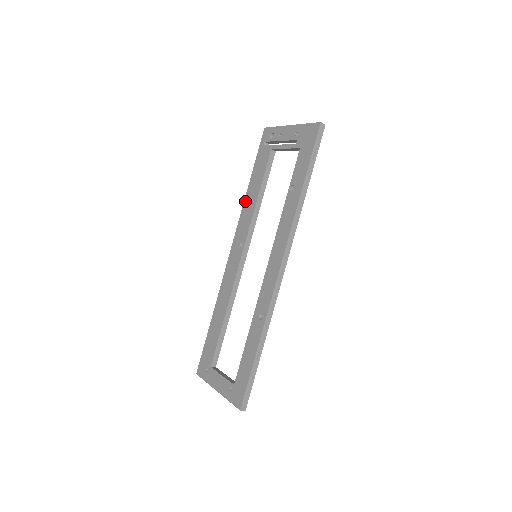
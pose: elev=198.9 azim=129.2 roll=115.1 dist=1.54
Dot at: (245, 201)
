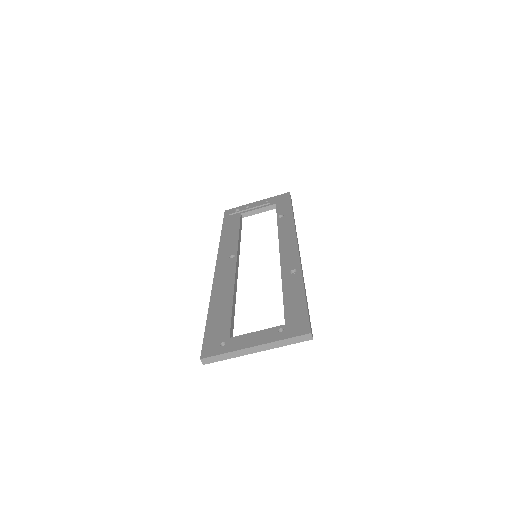
Dot at: (222, 239)
